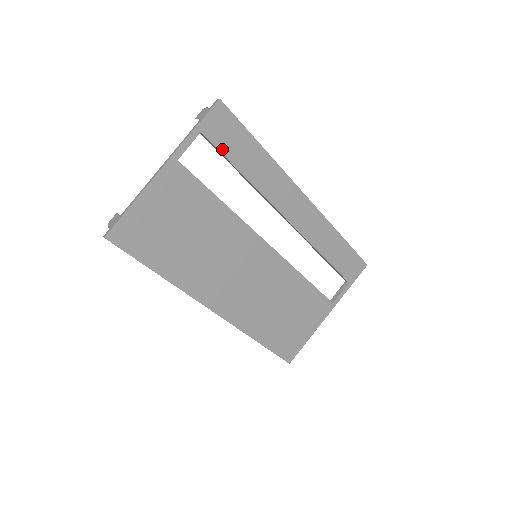
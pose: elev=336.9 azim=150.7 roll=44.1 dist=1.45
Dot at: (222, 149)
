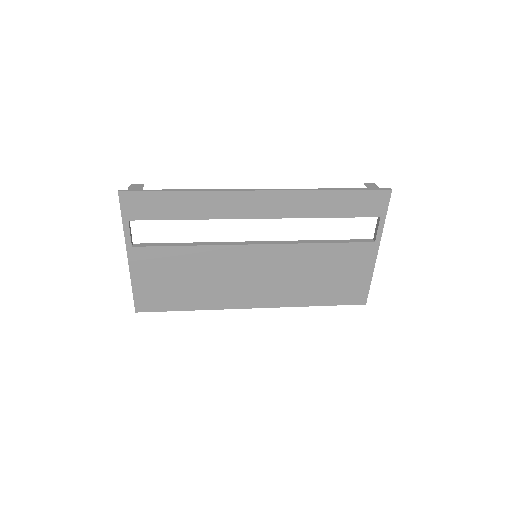
Dot at: (154, 217)
